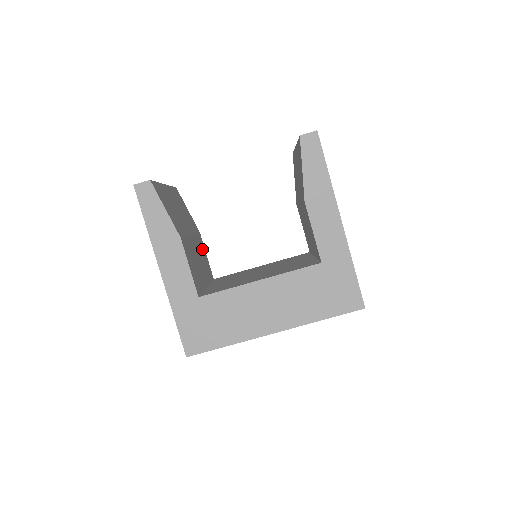
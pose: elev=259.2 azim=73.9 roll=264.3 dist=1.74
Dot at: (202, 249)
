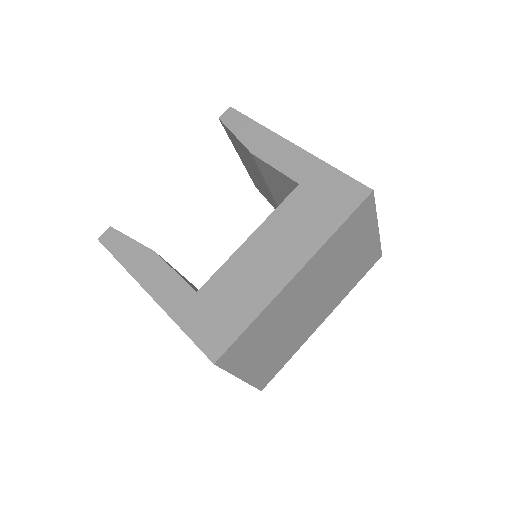
Dot at: occluded
